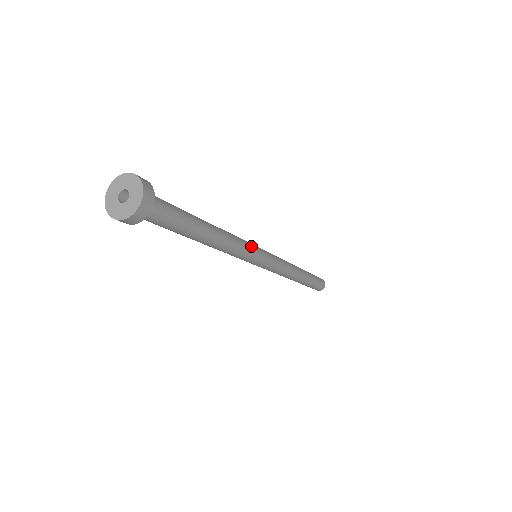
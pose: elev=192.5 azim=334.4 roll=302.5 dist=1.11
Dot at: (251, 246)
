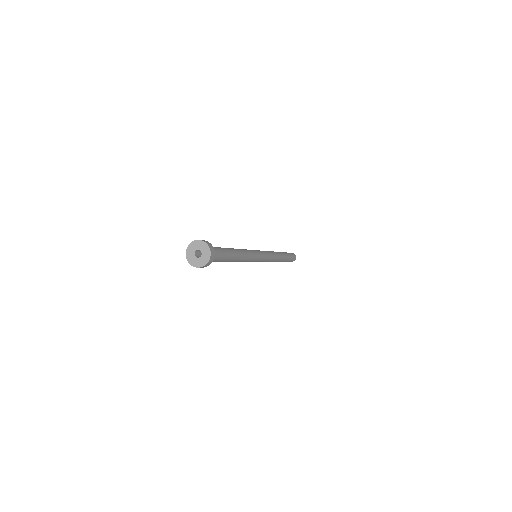
Dot at: (255, 253)
